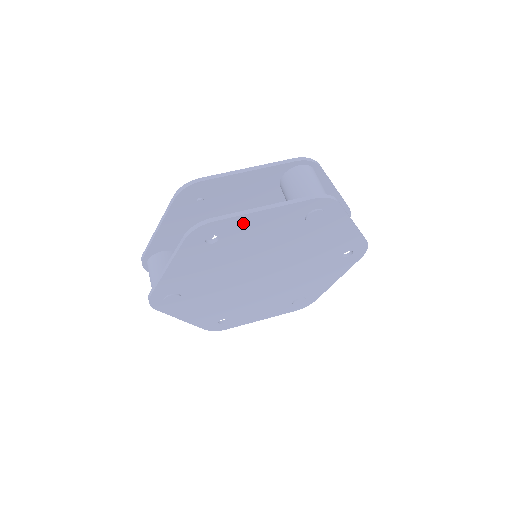
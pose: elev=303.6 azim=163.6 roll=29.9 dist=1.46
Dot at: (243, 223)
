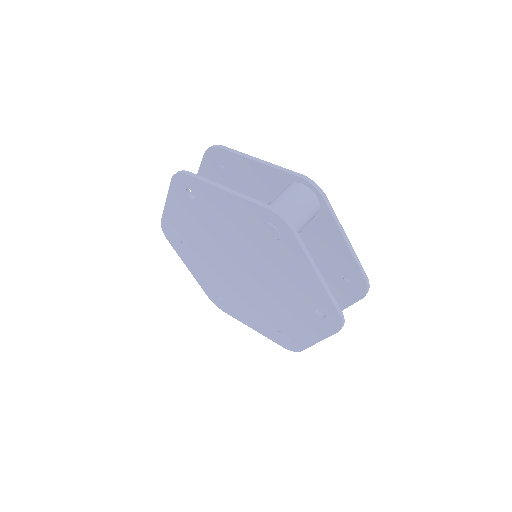
Dot at: (211, 193)
